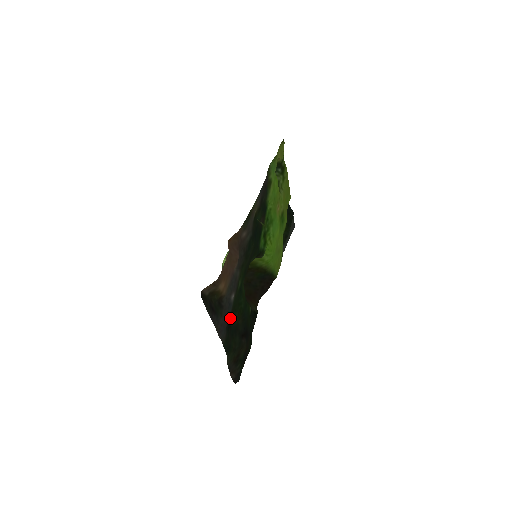
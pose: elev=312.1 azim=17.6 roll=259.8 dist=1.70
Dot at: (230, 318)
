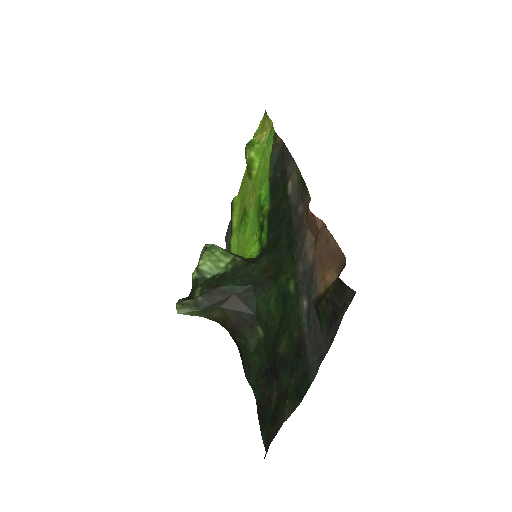
Dot at: (297, 340)
